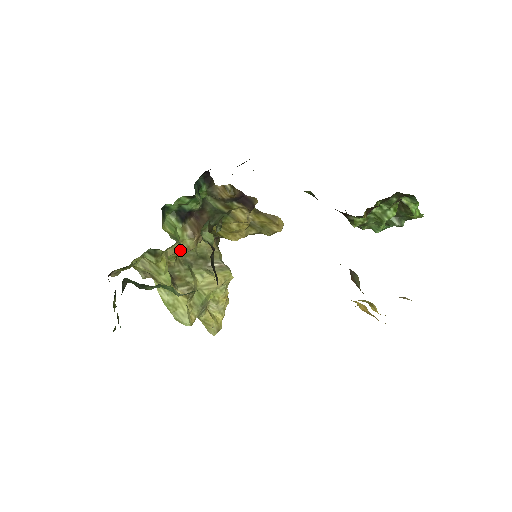
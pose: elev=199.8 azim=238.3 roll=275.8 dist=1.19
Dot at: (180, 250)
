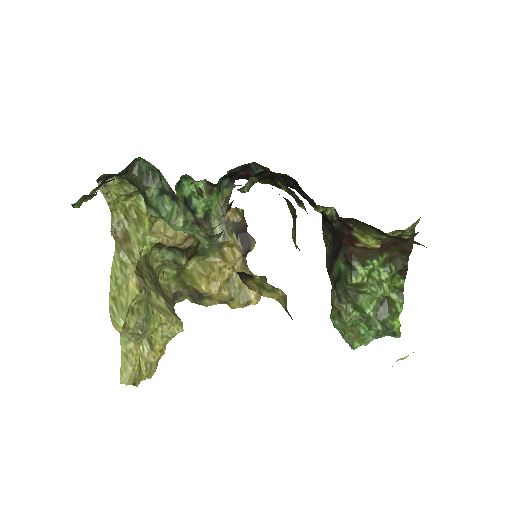
Dot at: (167, 233)
